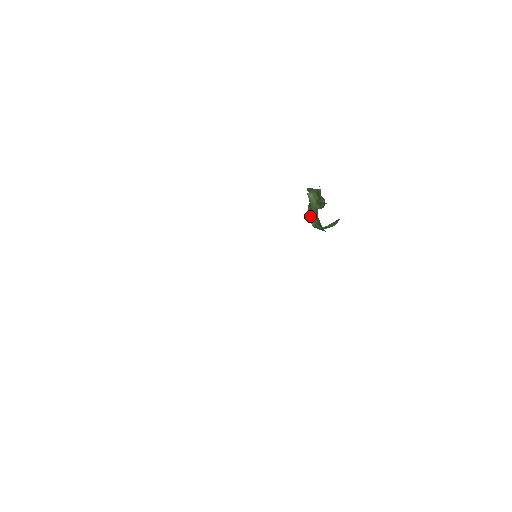
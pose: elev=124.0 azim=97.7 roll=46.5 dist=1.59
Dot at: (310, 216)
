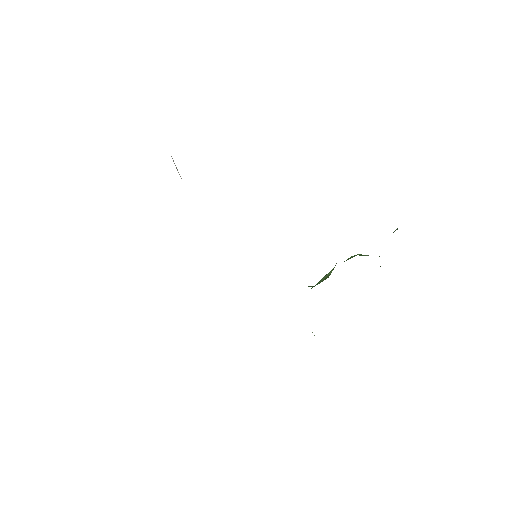
Dot at: occluded
